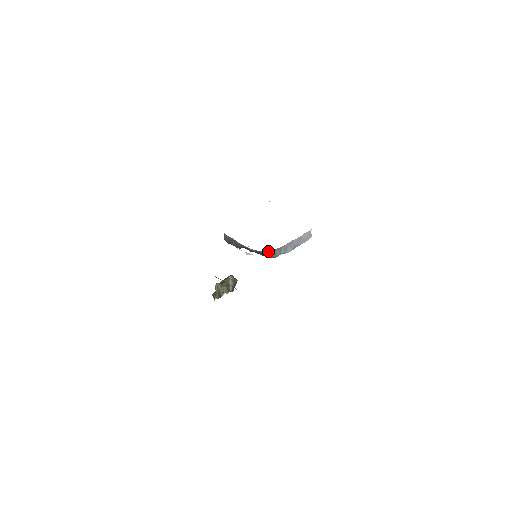
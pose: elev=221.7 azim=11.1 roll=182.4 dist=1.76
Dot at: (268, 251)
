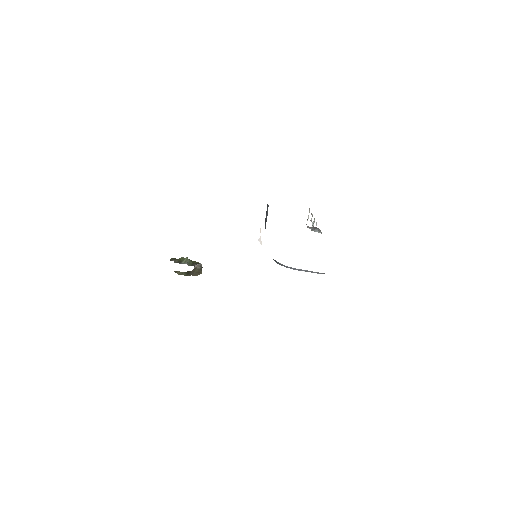
Dot at: occluded
